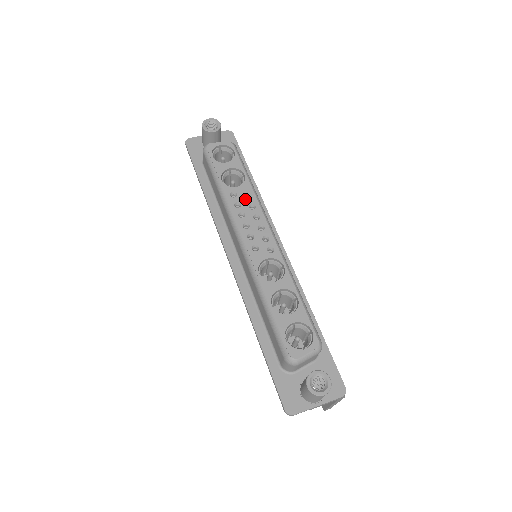
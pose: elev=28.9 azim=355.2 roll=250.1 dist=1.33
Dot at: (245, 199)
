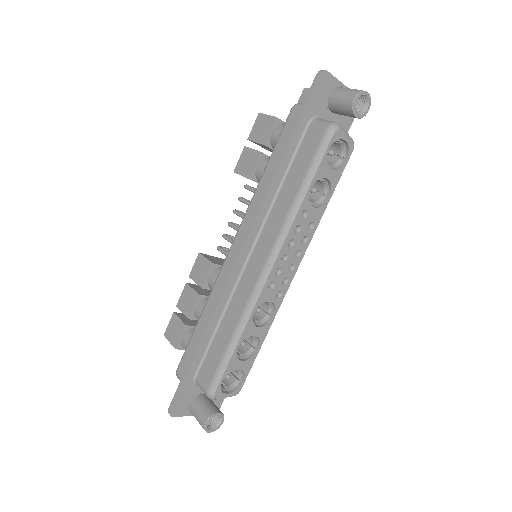
Dot at: (307, 227)
